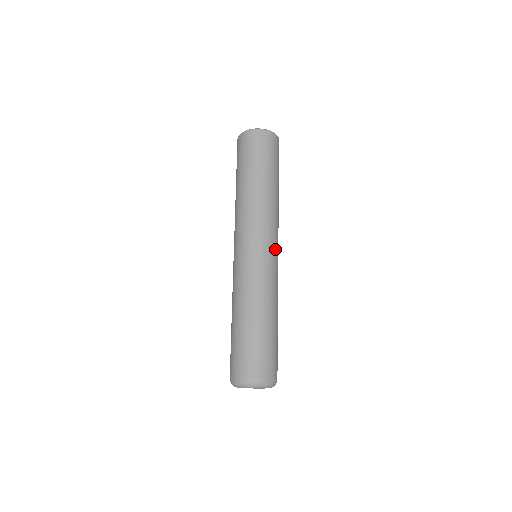
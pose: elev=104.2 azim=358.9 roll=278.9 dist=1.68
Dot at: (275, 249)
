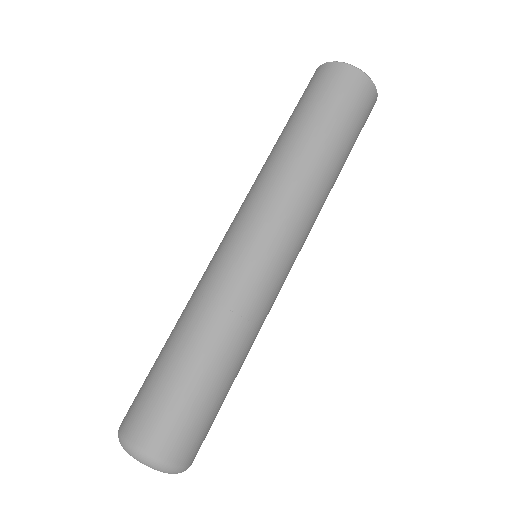
Dot at: (292, 264)
